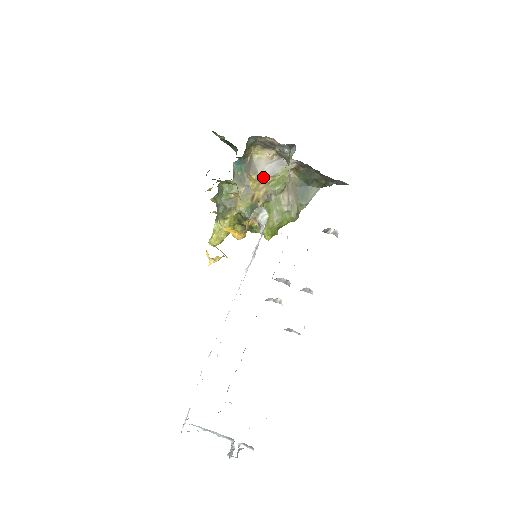
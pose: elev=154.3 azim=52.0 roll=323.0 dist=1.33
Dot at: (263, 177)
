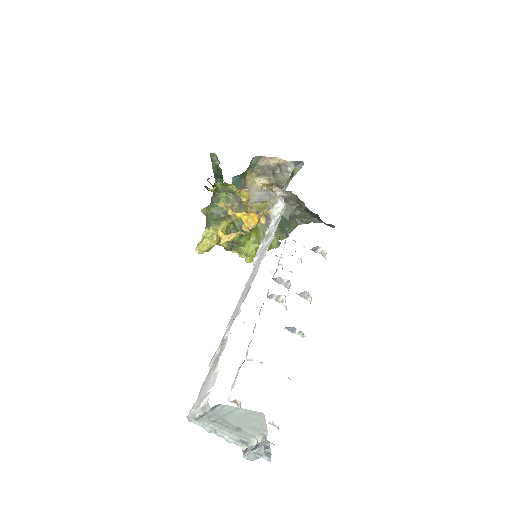
Dot at: (254, 200)
